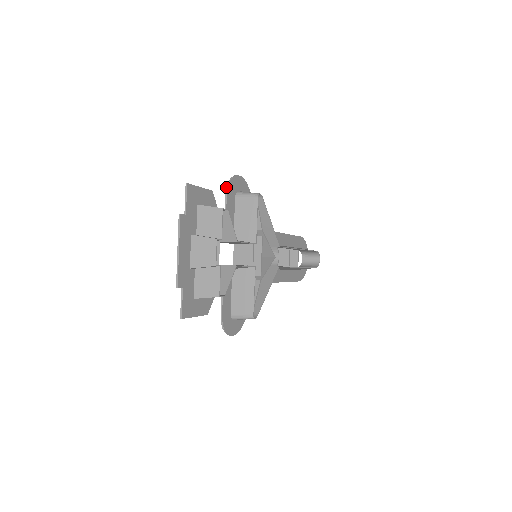
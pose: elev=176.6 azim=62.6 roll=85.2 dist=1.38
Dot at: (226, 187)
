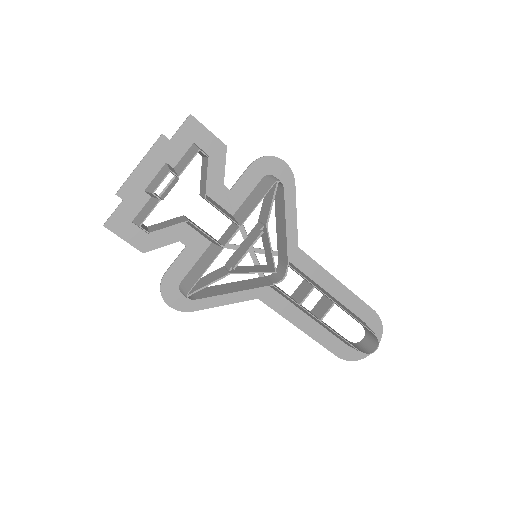
Dot at: occluded
